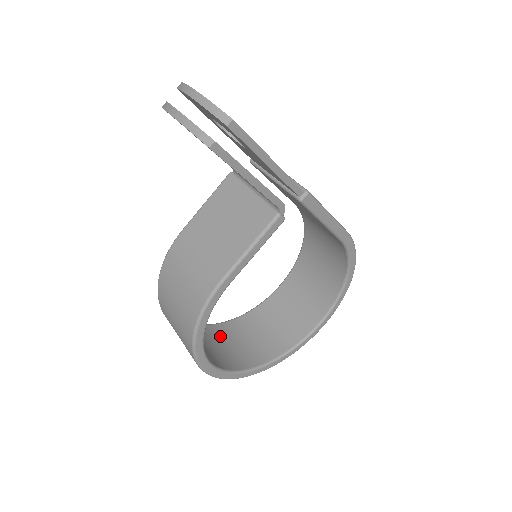
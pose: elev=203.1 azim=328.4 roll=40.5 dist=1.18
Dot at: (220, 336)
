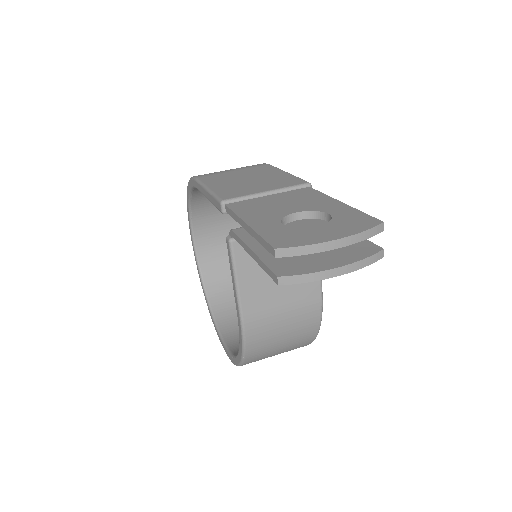
Dot at: (234, 320)
